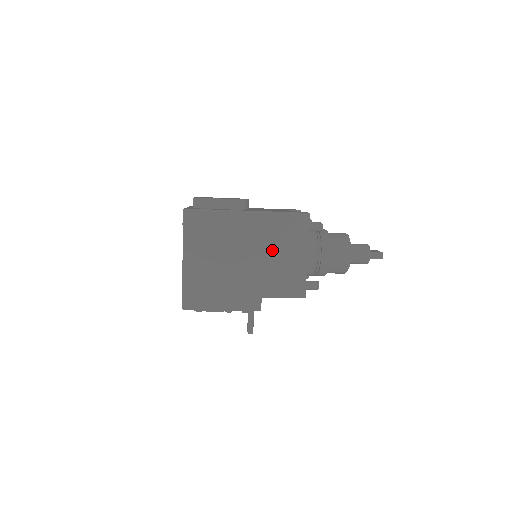
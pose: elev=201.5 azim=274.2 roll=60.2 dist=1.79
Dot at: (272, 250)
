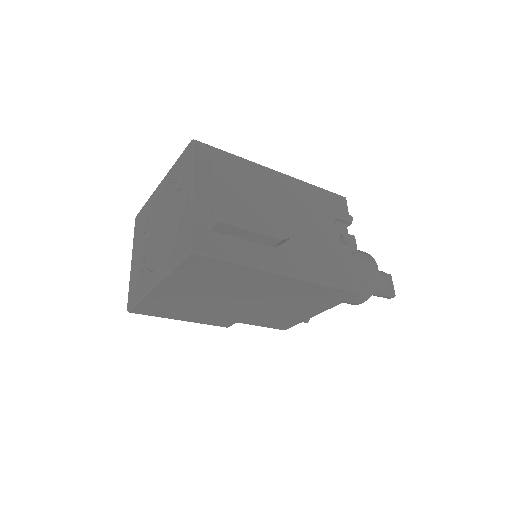
Dot at: (284, 303)
